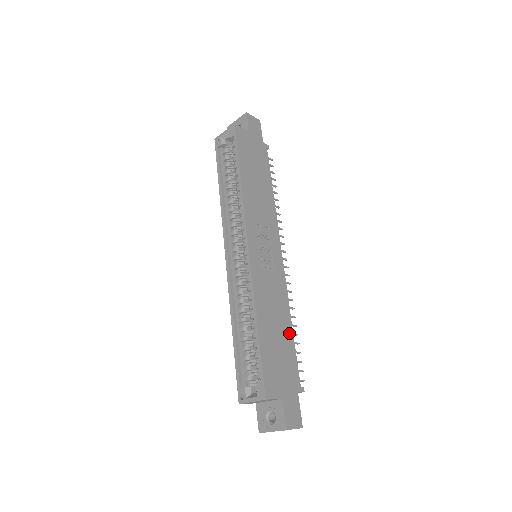
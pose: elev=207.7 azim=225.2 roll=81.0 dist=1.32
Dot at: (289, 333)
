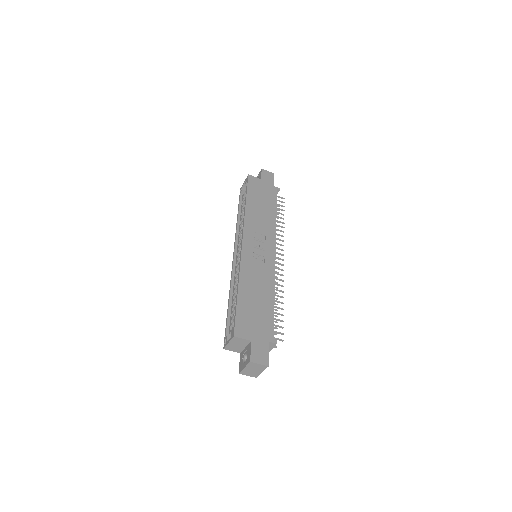
Dot at: (270, 303)
